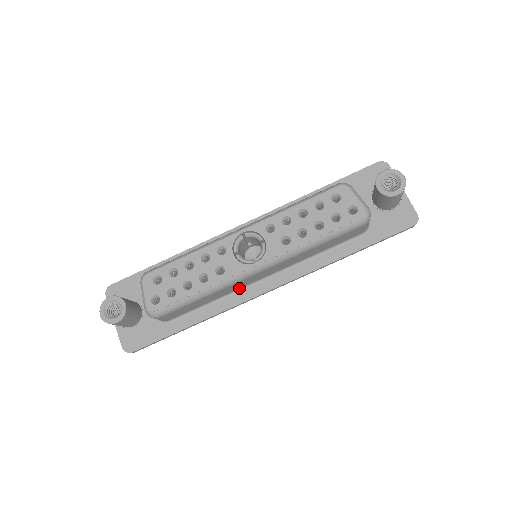
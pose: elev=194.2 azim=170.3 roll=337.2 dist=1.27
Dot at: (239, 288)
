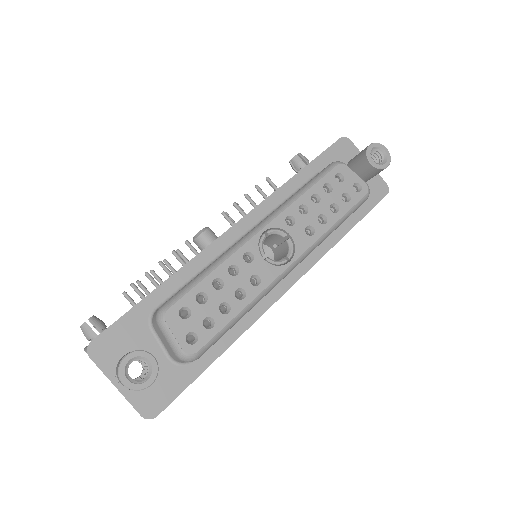
Dot at: occluded
